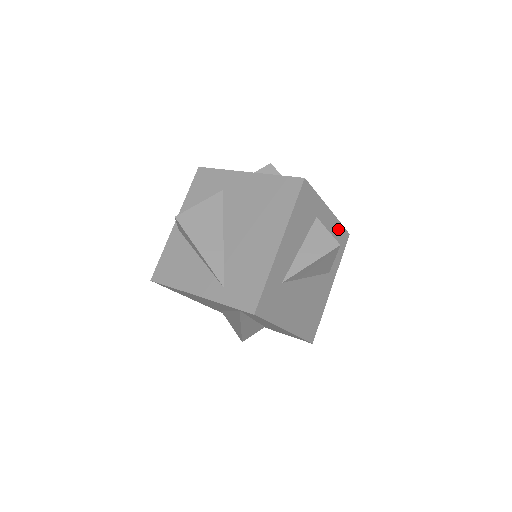
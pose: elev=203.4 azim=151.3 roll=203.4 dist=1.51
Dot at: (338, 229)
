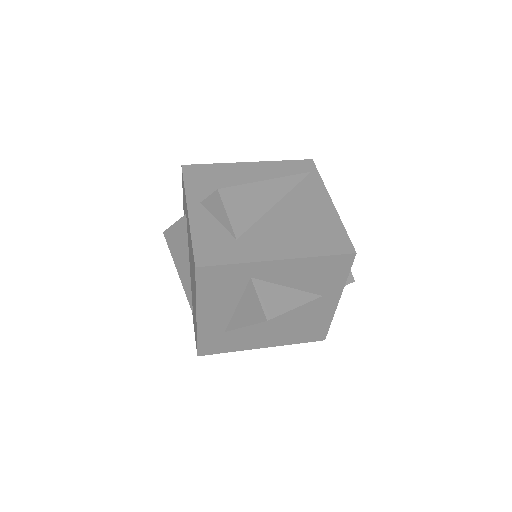
Dot at: (317, 262)
